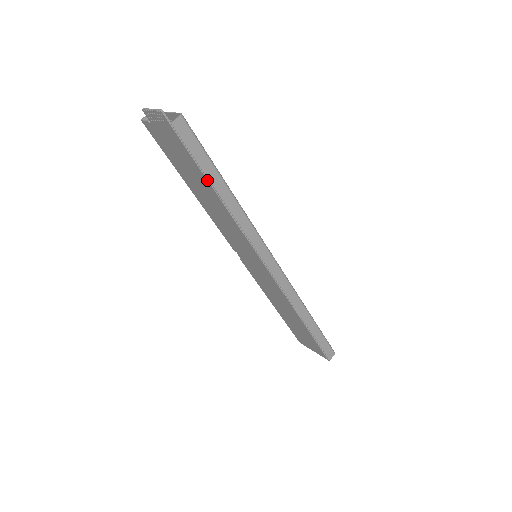
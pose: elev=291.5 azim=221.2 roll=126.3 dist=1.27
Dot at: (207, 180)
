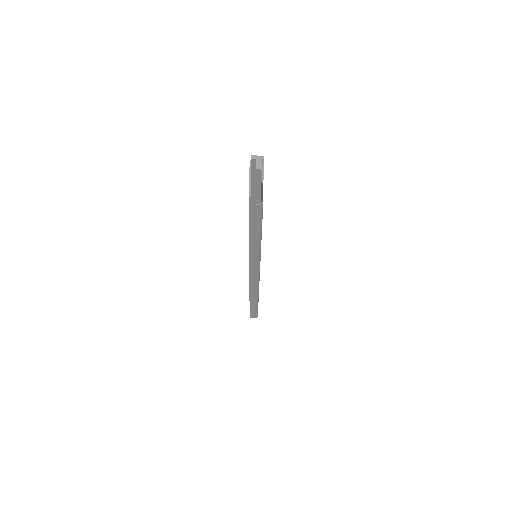
Dot at: (249, 231)
